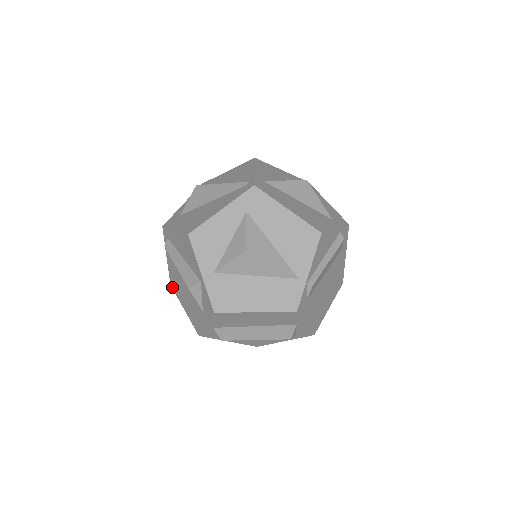
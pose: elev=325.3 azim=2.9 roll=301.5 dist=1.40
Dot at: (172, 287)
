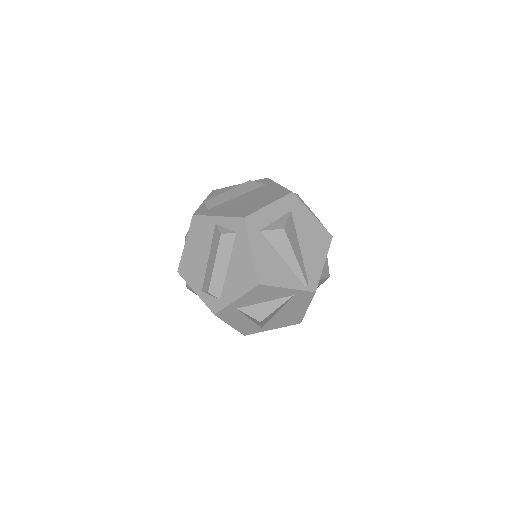
Dot at: occluded
